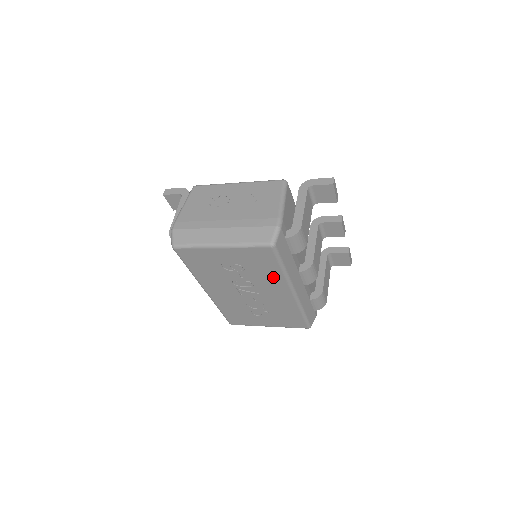
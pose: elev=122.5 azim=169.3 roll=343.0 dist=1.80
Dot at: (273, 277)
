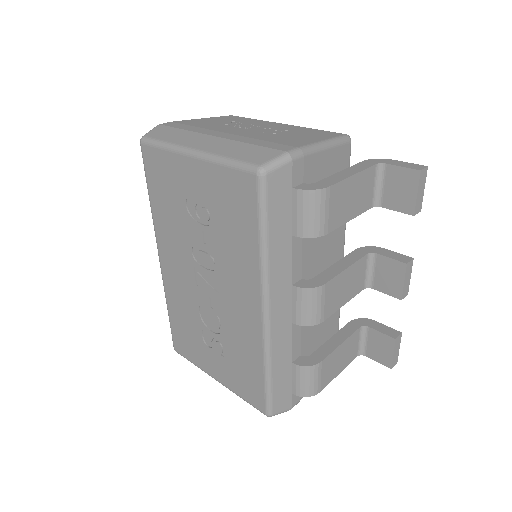
Dot at: (244, 258)
